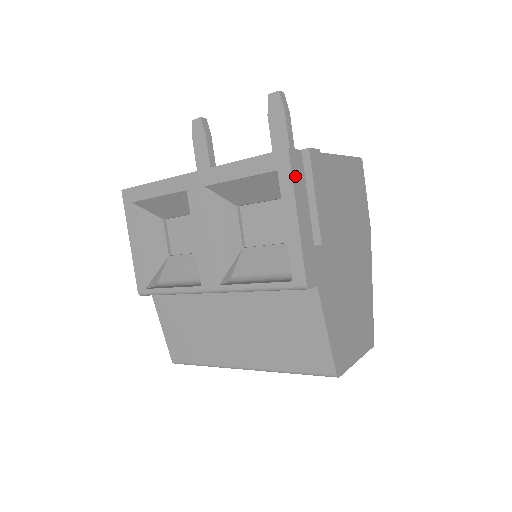
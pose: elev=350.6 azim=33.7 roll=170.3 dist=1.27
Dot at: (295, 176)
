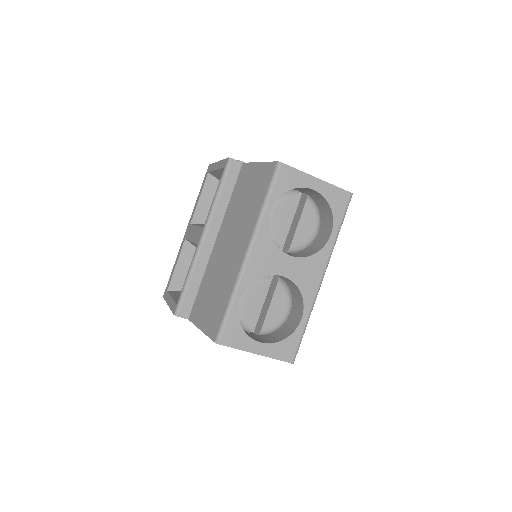
Dot at: occluded
